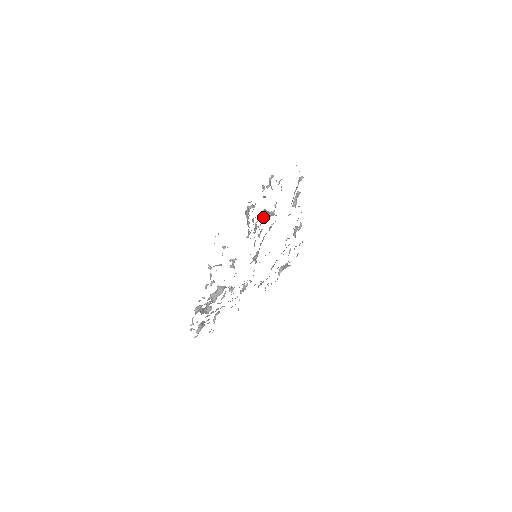
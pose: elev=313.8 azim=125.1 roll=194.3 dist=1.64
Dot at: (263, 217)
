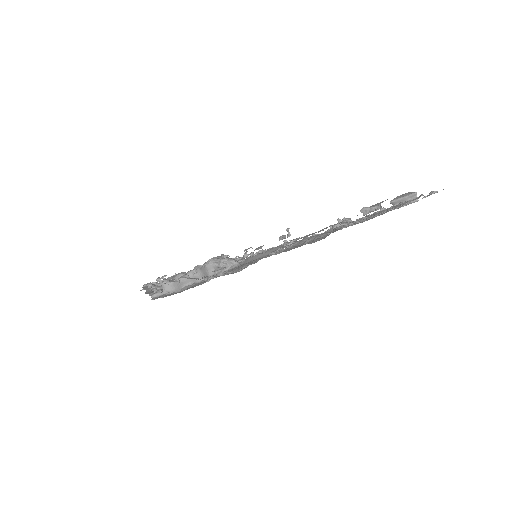
Dot at: (202, 274)
